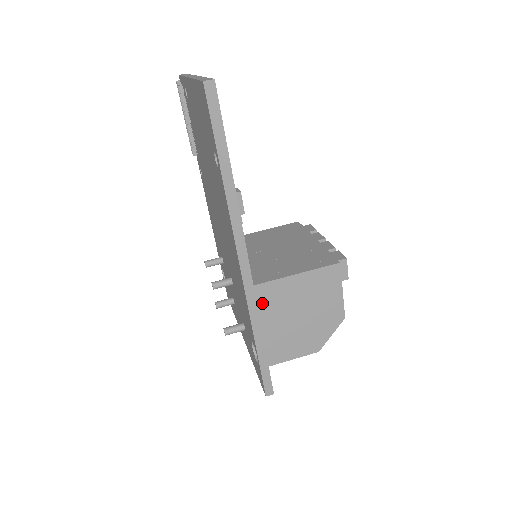
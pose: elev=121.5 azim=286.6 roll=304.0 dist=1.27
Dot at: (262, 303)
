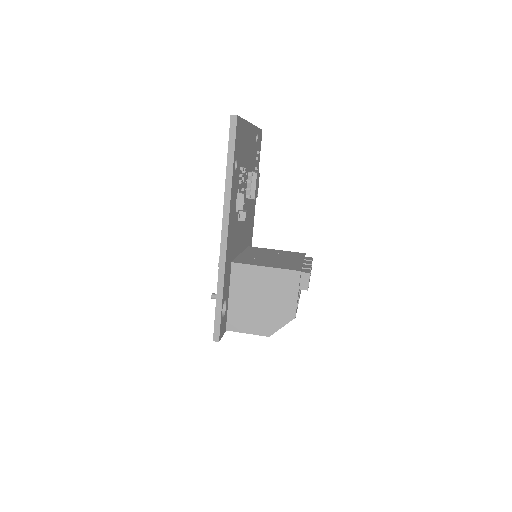
Dot at: (238, 278)
